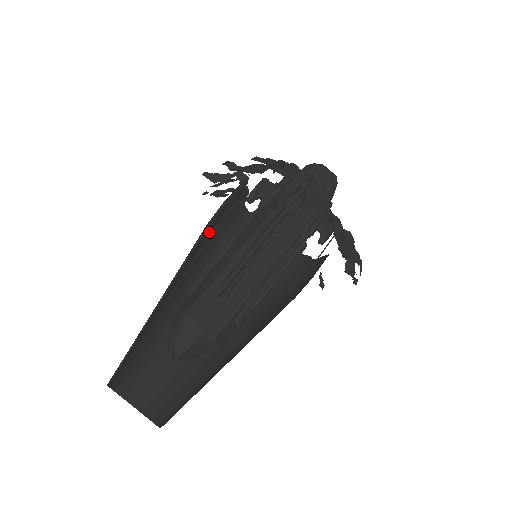
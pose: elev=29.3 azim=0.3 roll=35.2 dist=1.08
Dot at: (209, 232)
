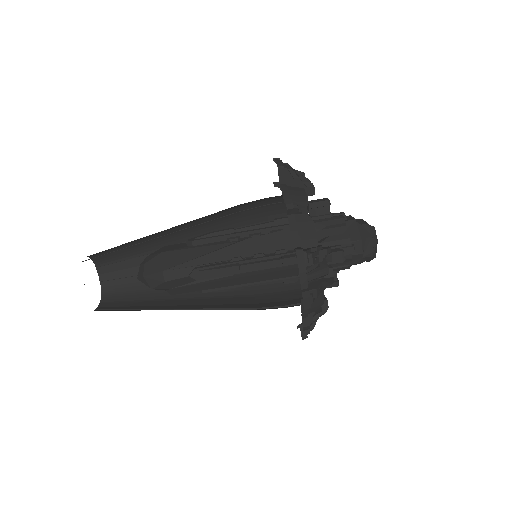
Dot at: occluded
